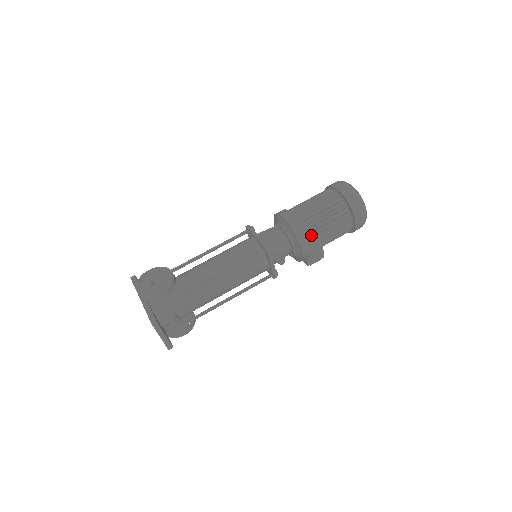
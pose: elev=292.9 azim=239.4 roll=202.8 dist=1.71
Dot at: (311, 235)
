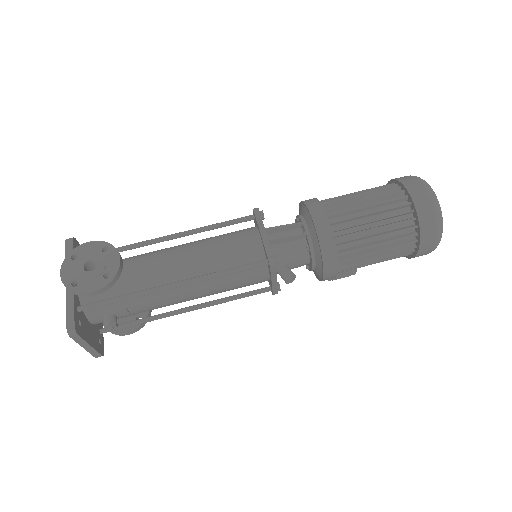
Dot at: (345, 253)
